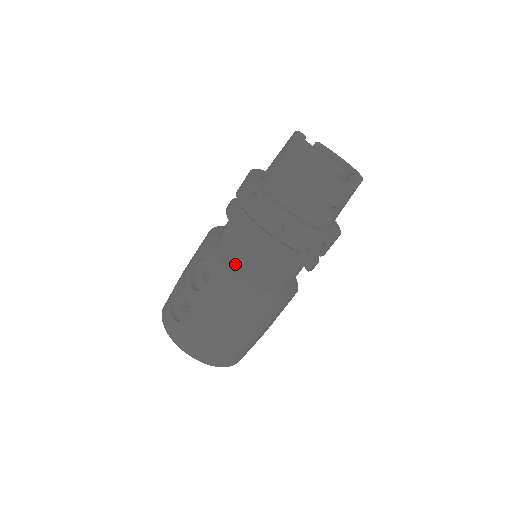
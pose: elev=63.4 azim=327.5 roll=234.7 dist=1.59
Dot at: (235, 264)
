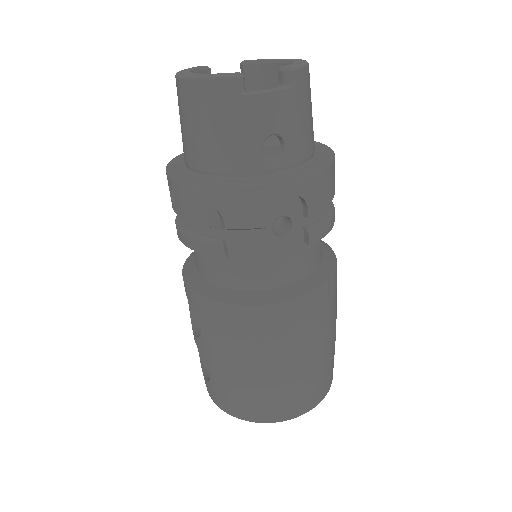
Dot at: (210, 285)
